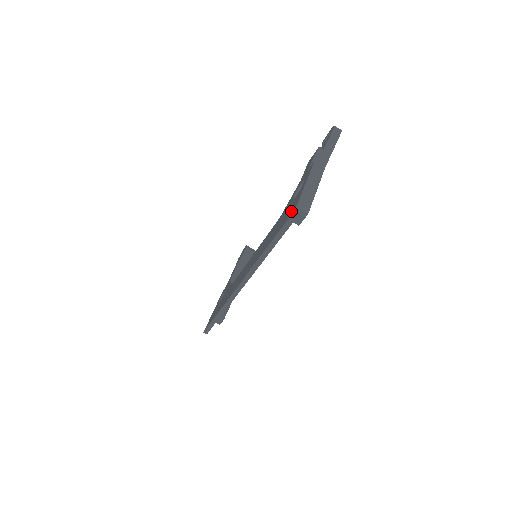
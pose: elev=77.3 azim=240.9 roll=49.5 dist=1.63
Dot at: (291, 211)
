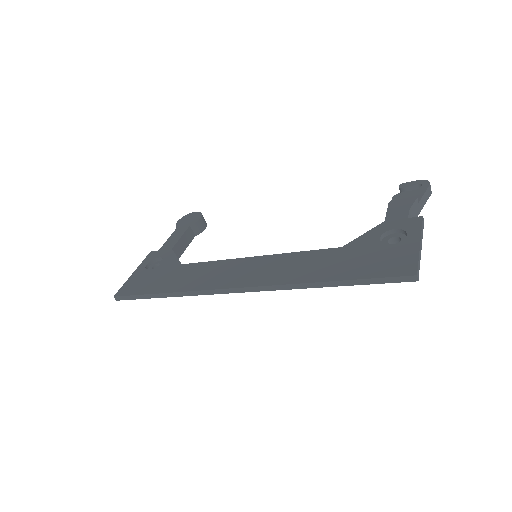
Dot at: (399, 267)
